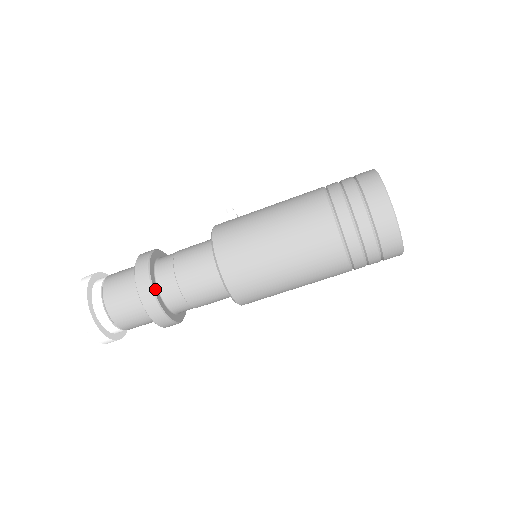
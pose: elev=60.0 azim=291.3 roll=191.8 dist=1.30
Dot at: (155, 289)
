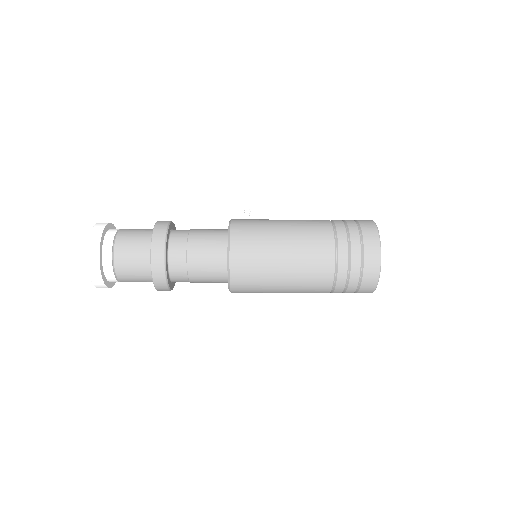
Dot at: (166, 253)
